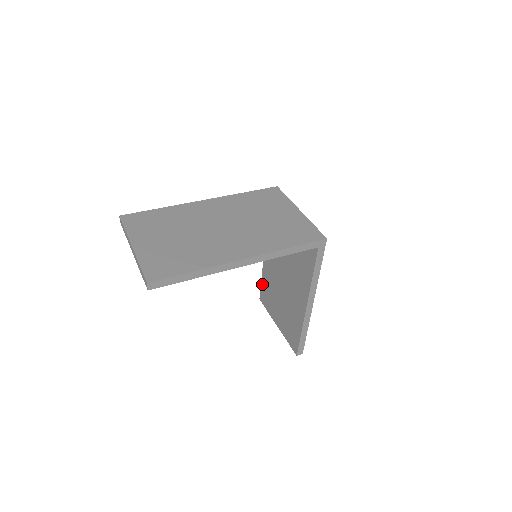
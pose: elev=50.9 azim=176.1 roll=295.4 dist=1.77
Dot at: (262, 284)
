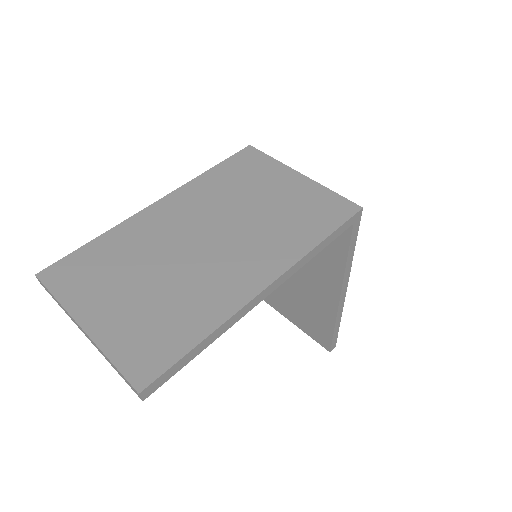
Dot at: occluded
